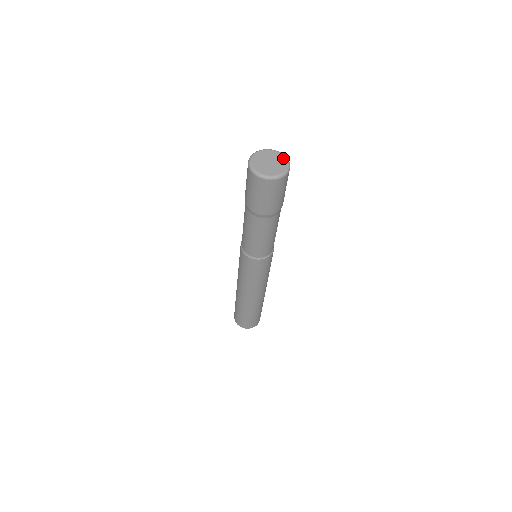
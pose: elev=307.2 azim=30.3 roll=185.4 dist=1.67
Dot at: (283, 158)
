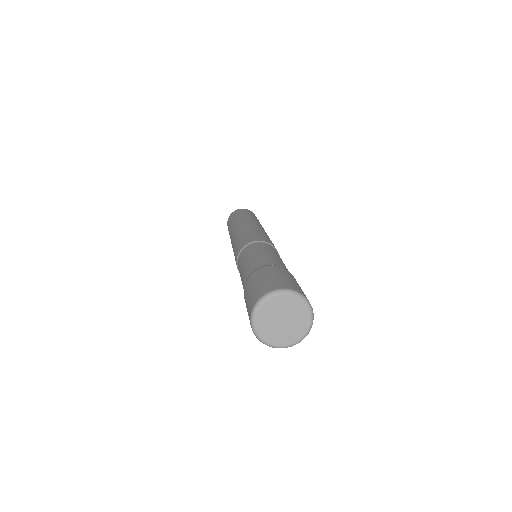
Dot at: (298, 303)
